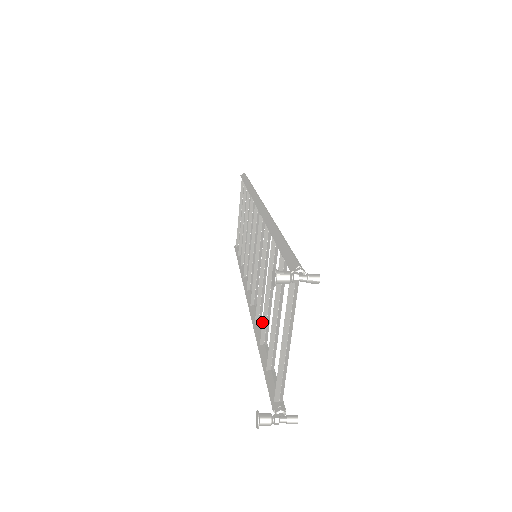
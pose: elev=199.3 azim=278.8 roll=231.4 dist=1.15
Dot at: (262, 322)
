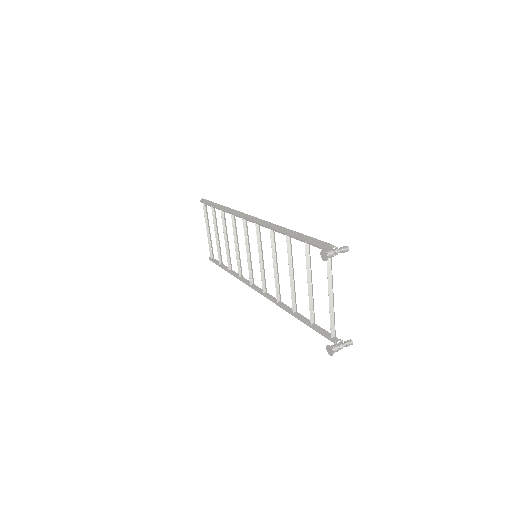
Dot at: (291, 296)
